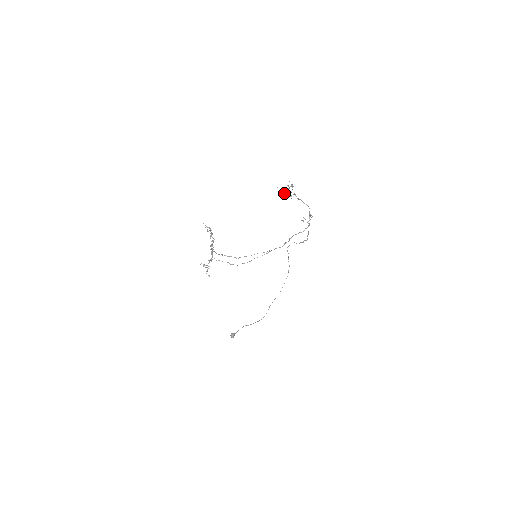
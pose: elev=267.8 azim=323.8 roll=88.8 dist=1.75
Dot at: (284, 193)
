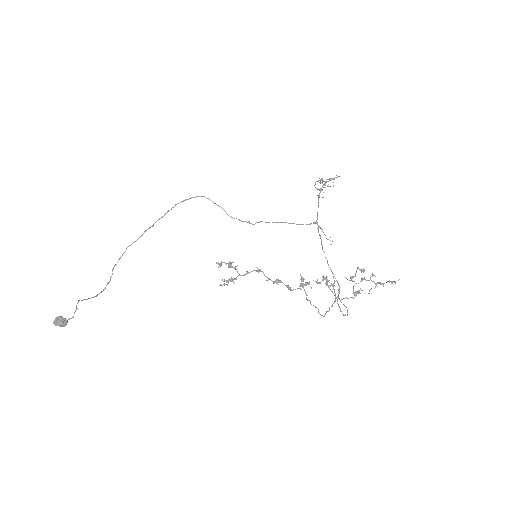
Dot at: (323, 184)
